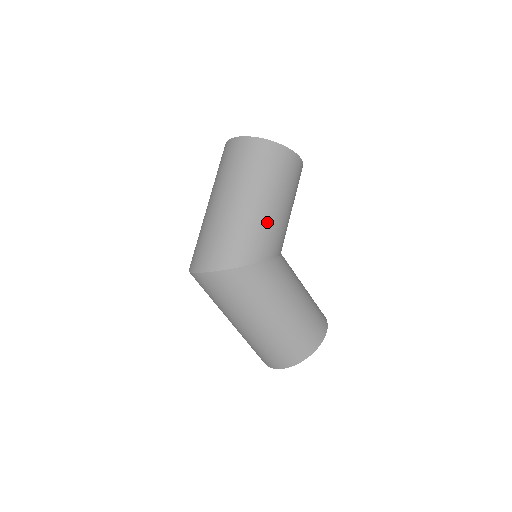
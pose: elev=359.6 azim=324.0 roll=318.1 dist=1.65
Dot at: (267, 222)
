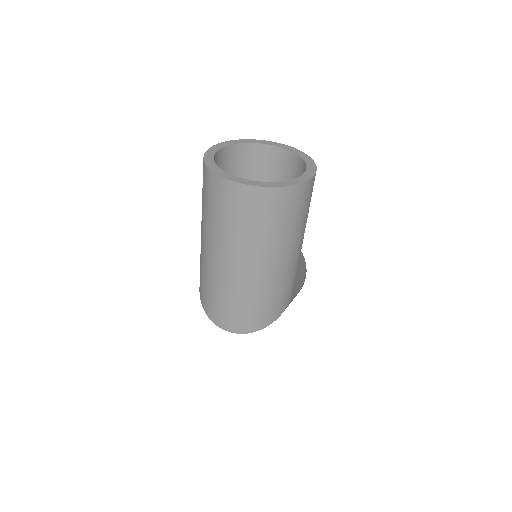
Dot at: (298, 261)
